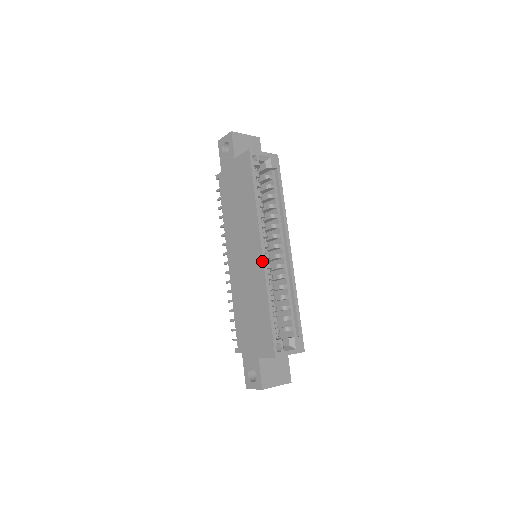
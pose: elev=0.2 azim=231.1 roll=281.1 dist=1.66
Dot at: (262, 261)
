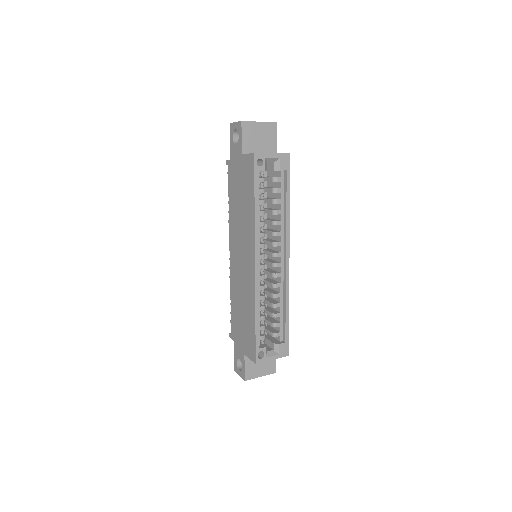
Dot at: (254, 275)
